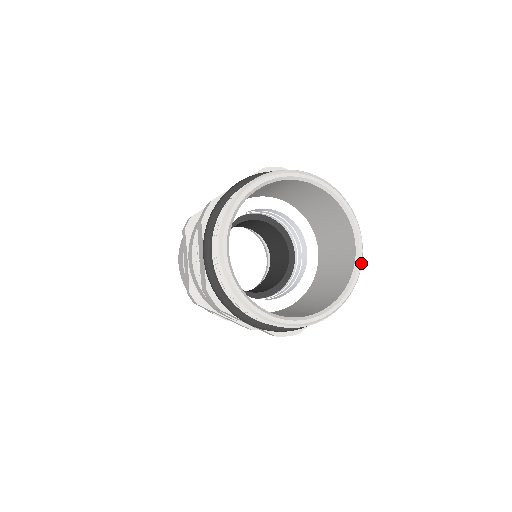
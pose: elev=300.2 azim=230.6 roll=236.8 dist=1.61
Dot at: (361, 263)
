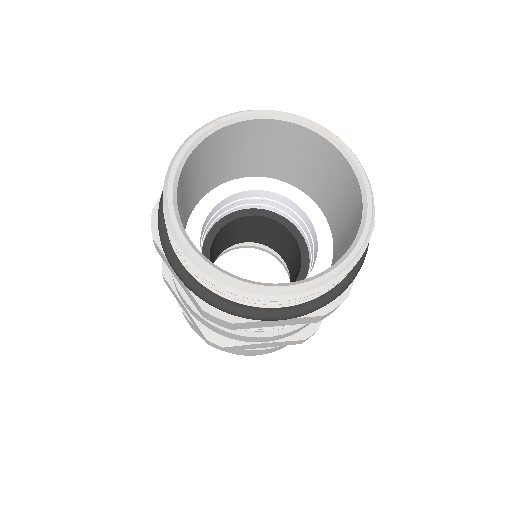
Dot at: (361, 167)
